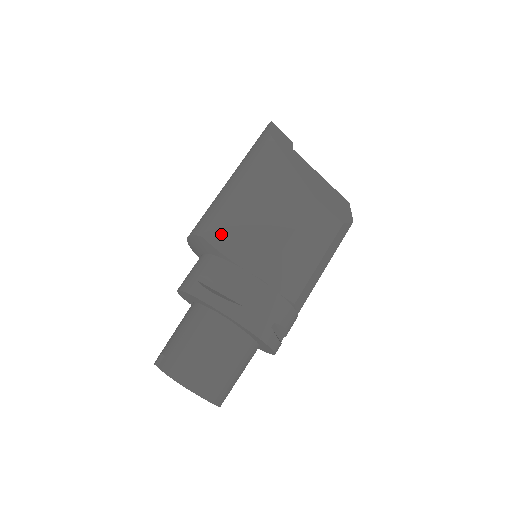
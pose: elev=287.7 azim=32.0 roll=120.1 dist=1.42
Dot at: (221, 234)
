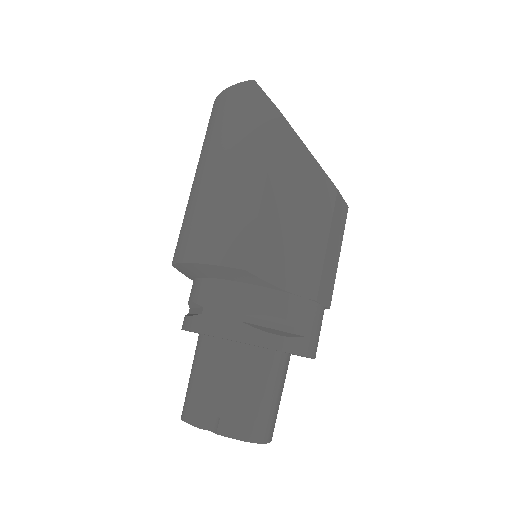
Dot at: (265, 260)
